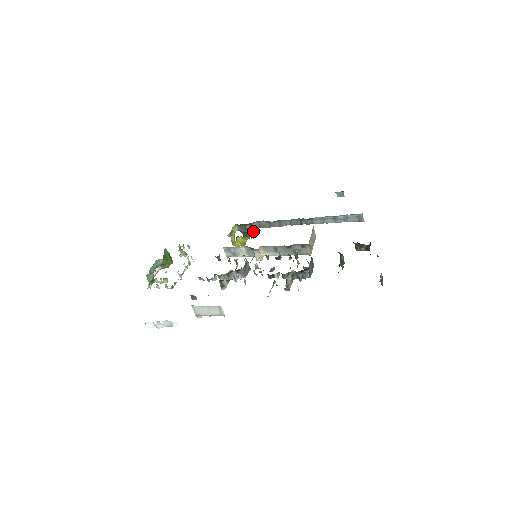
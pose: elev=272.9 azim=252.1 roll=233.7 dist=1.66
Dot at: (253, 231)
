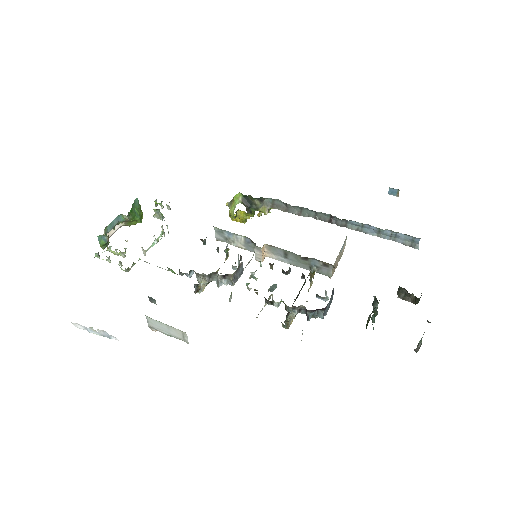
Dot at: (262, 208)
